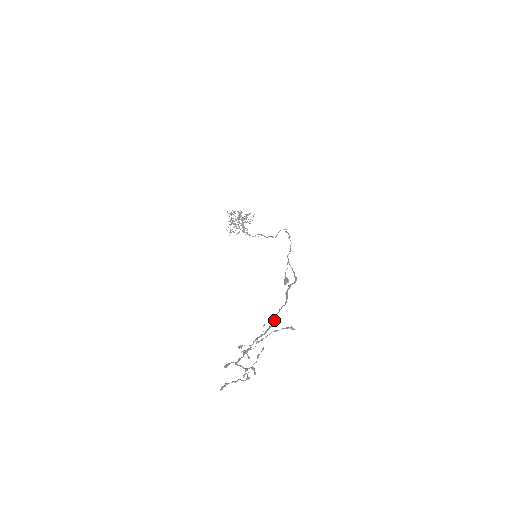
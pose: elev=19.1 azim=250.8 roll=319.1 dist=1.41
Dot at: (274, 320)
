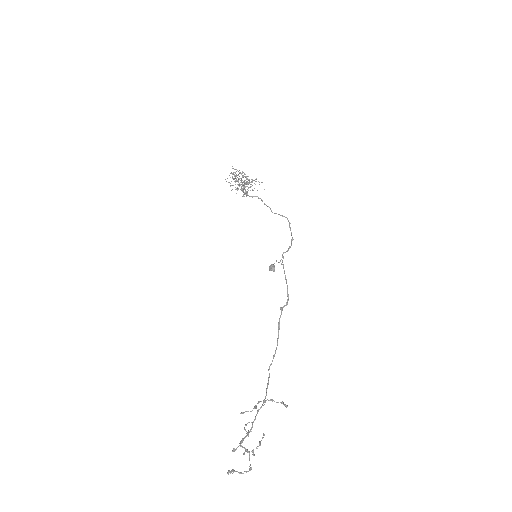
Dot at: (269, 376)
